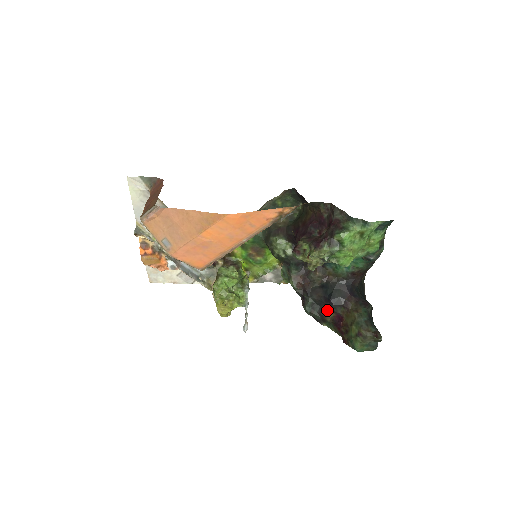
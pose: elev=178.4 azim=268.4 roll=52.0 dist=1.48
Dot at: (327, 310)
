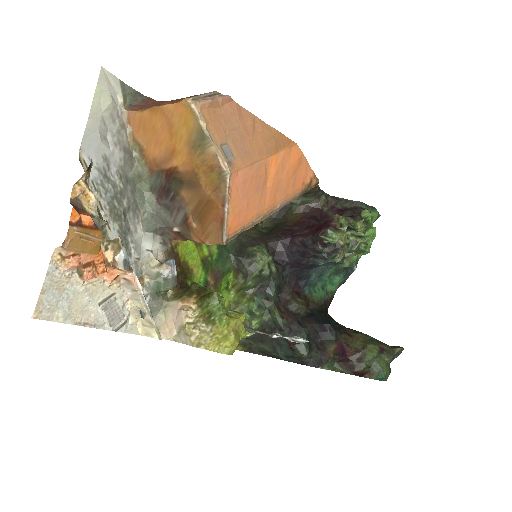
Dot at: (326, 342)
